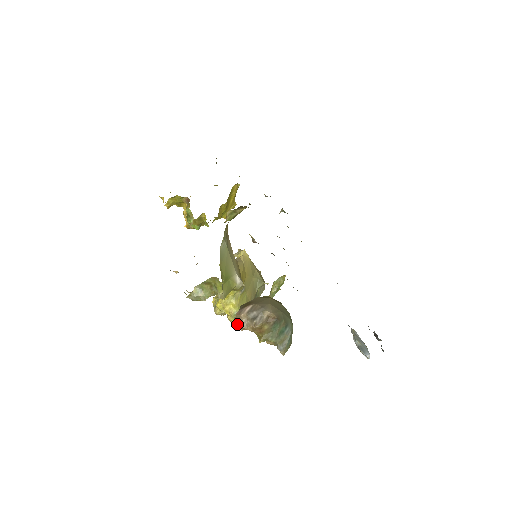
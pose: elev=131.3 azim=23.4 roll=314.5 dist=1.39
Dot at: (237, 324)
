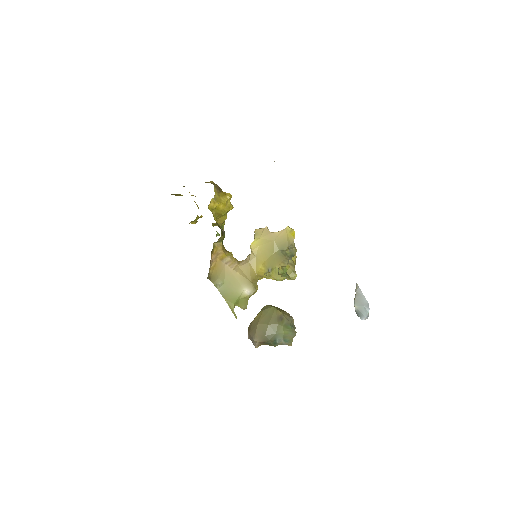
Dot at: occluded
